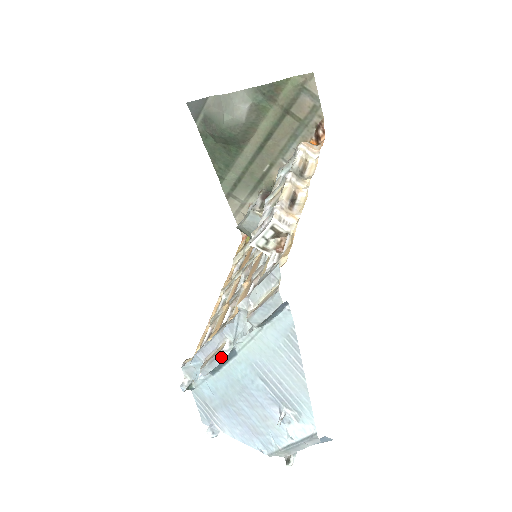
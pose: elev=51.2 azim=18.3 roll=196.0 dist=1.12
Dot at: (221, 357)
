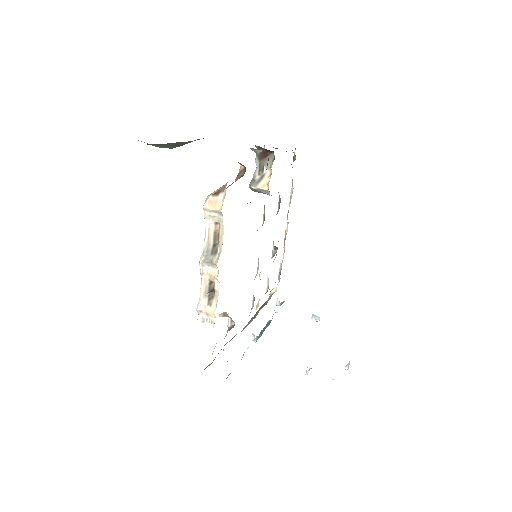
Dot at: occluded
